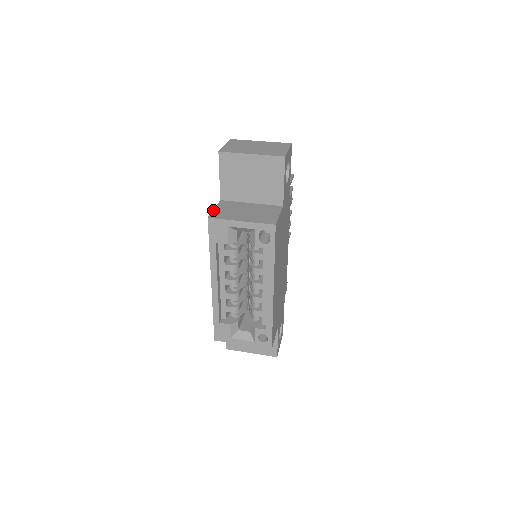
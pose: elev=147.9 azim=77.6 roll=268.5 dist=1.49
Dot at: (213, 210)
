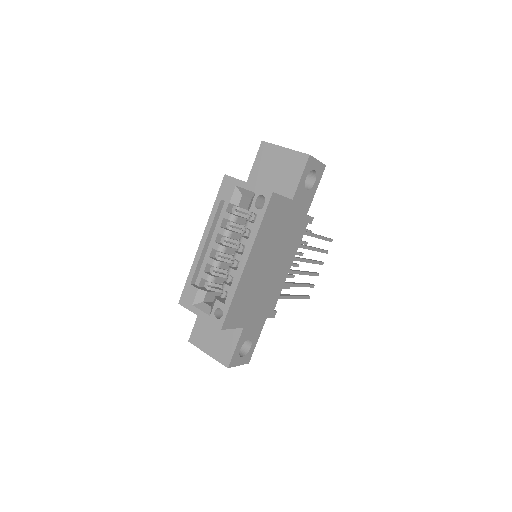
Dot at: occluded
